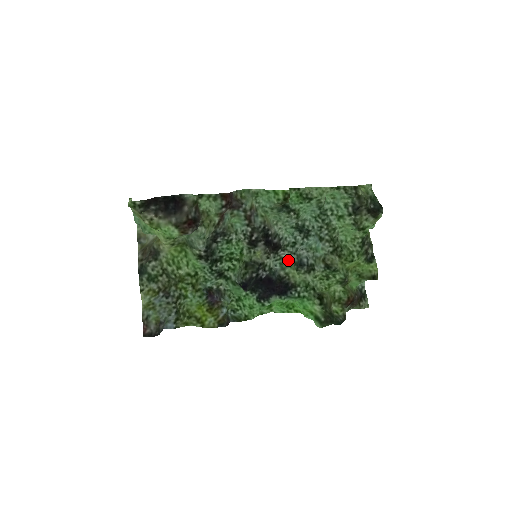
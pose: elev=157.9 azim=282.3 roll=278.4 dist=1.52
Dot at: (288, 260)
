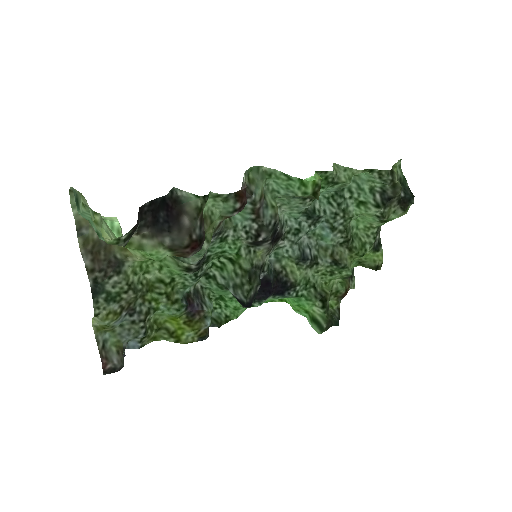
Dot at: (287, 250)
